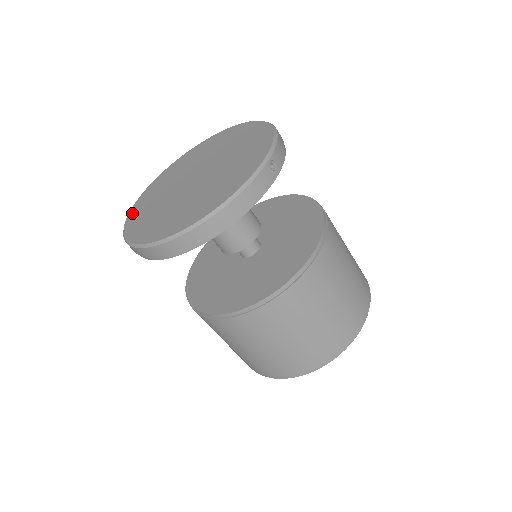
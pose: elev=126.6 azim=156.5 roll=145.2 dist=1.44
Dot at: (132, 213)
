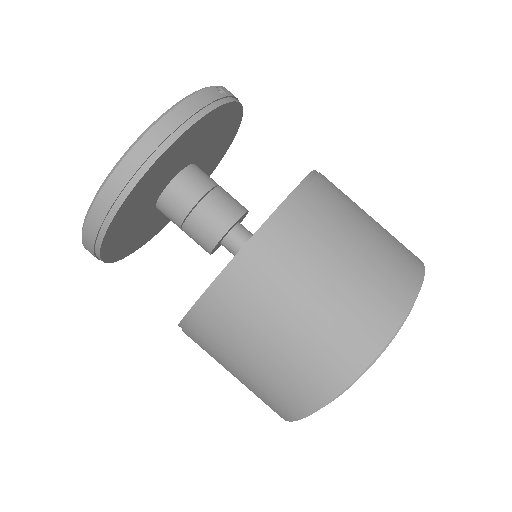
Dot at: occluded
